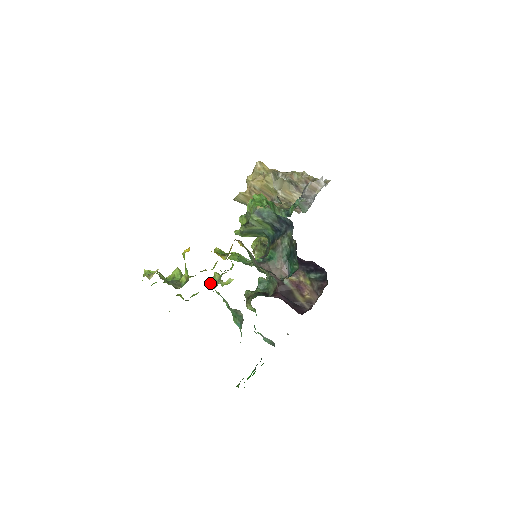
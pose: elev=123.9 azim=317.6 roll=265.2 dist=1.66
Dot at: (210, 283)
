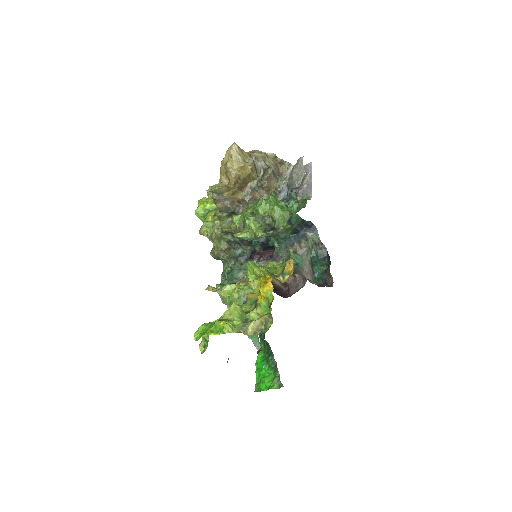
Dot at: (236, 302)
